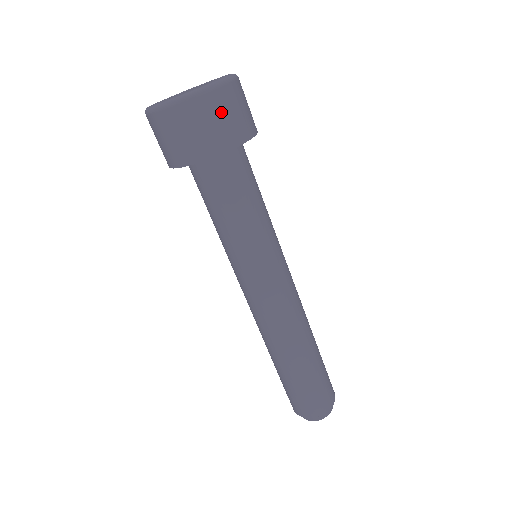
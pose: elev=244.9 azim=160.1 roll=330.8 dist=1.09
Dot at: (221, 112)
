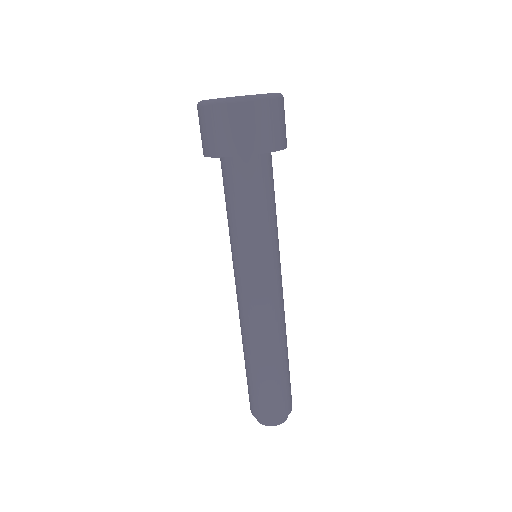
Dot at: (257, 120)
